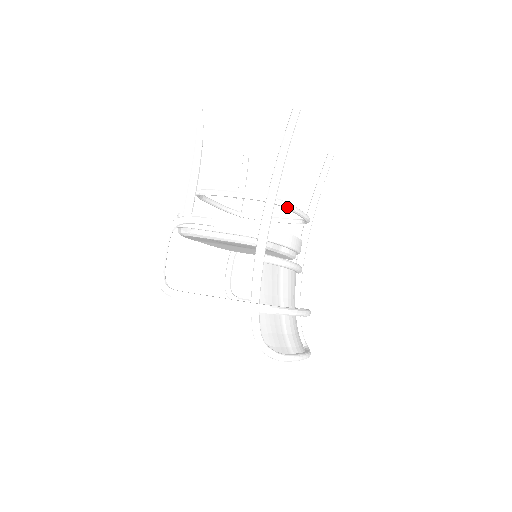
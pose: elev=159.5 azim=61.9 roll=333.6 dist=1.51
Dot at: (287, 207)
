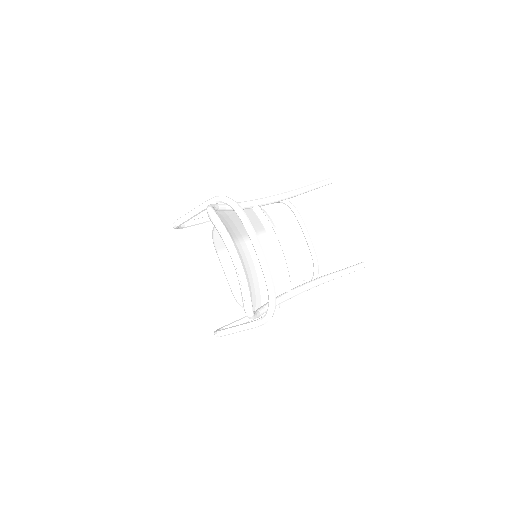
Dot at: (295, 211)
